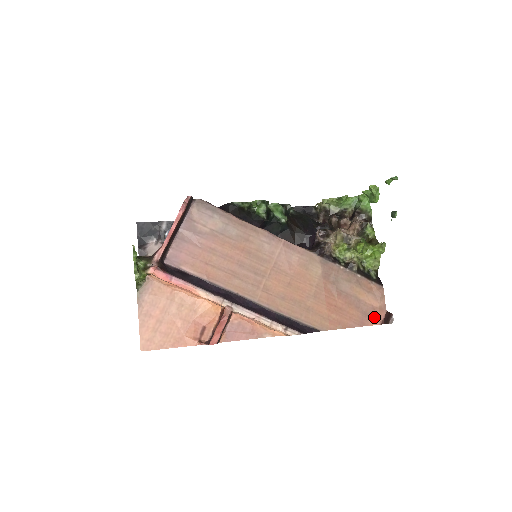
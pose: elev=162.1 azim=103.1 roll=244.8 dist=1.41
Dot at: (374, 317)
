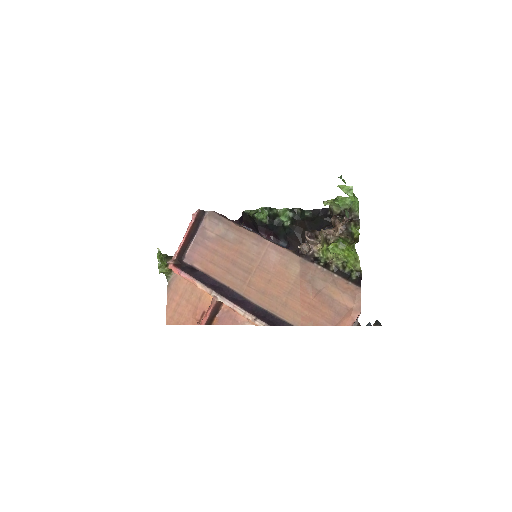
Dot at: (346, 318)
